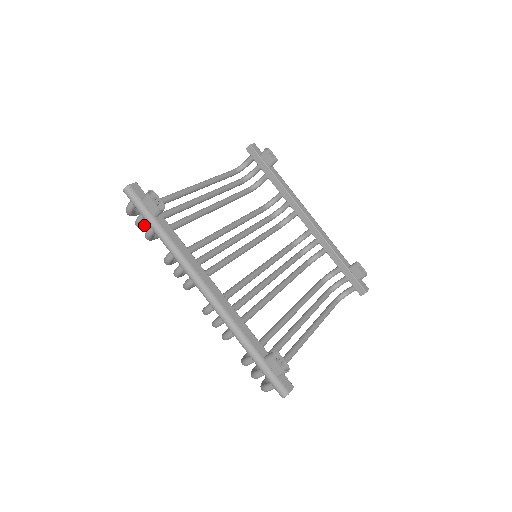
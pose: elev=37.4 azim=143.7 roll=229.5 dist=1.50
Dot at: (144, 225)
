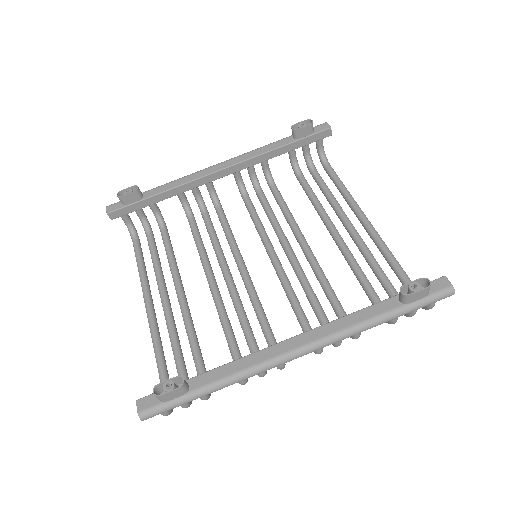
Dot at: occluded
